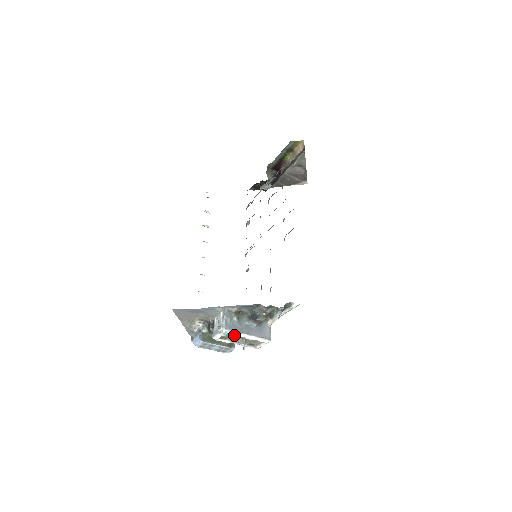
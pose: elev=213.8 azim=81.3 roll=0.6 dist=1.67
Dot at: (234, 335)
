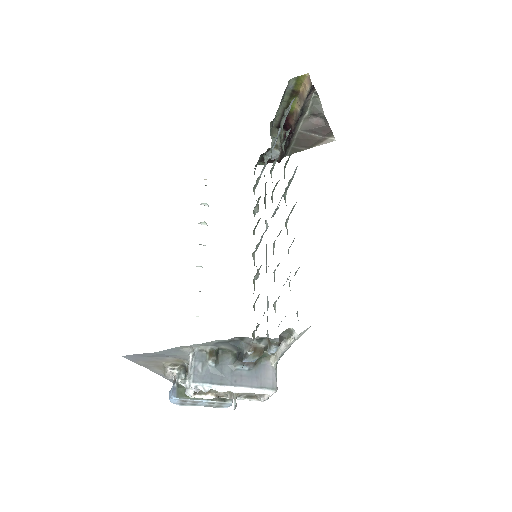
Dot at: occluded
